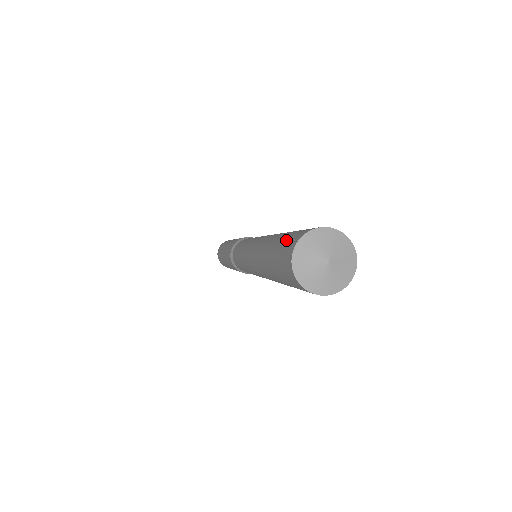
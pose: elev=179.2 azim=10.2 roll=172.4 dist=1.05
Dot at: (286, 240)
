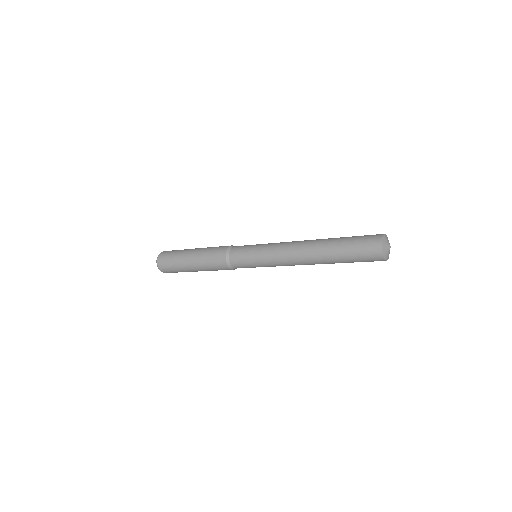
Dot at: (363, 238)
